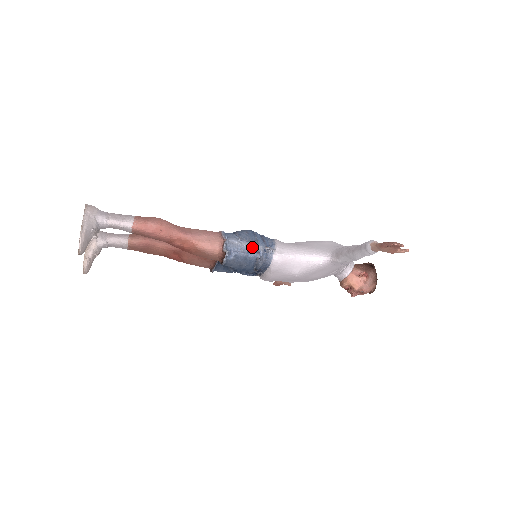
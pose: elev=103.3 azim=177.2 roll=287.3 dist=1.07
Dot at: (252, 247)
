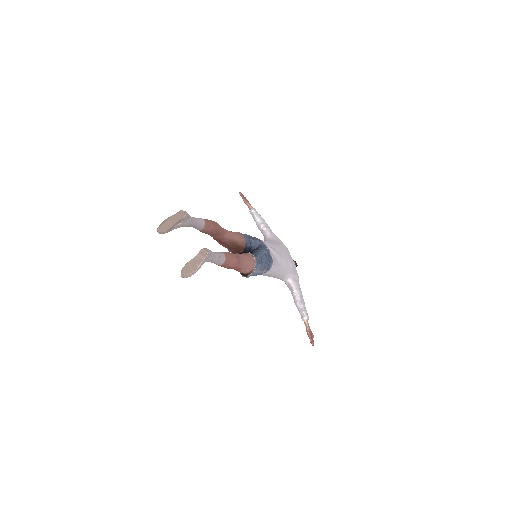
Dot at: (261, 273)
